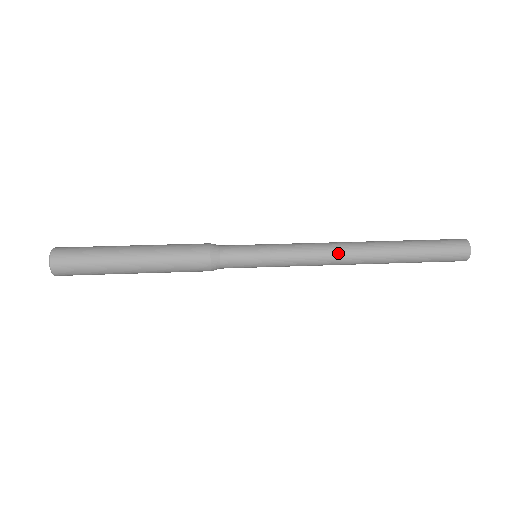
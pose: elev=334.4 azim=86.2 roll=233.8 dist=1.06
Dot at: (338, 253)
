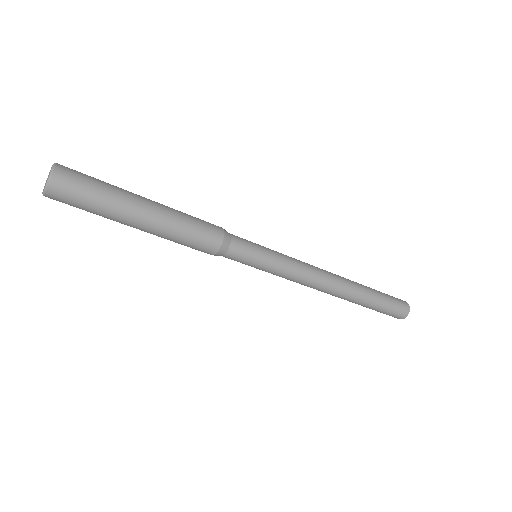
Dot at: (325, 276)
